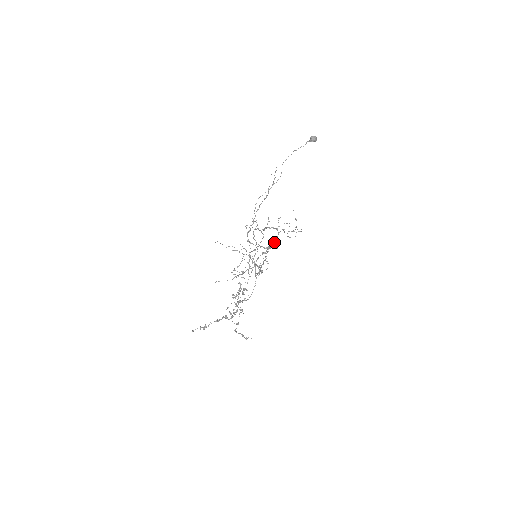
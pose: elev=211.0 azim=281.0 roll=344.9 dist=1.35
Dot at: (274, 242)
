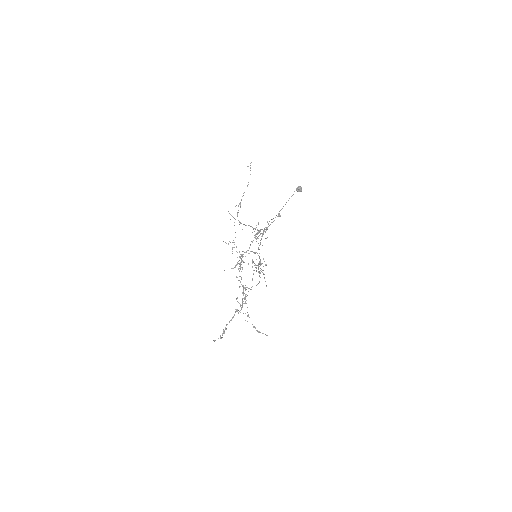
Dot at: occluded
